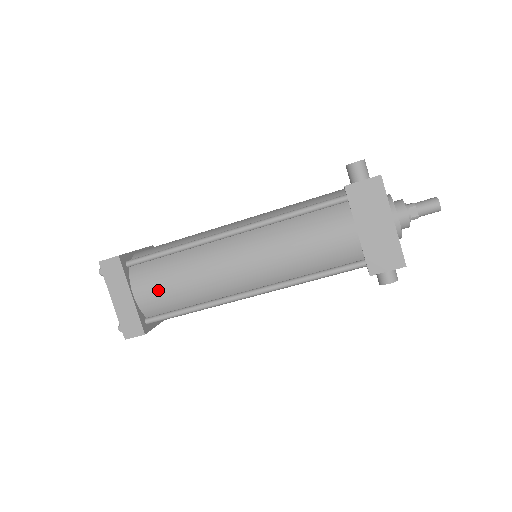
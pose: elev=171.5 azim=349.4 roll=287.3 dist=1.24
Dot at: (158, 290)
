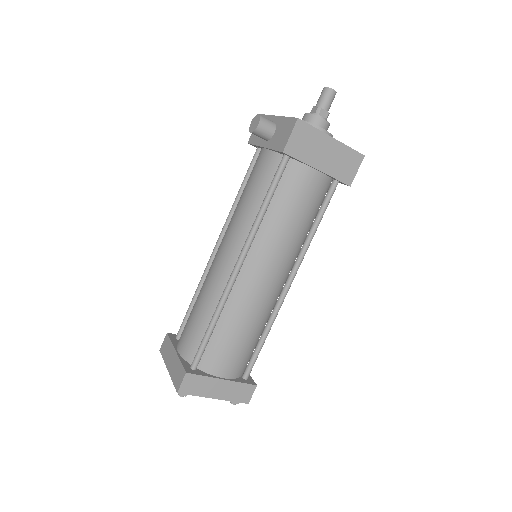
Dot at: (235, 355)
